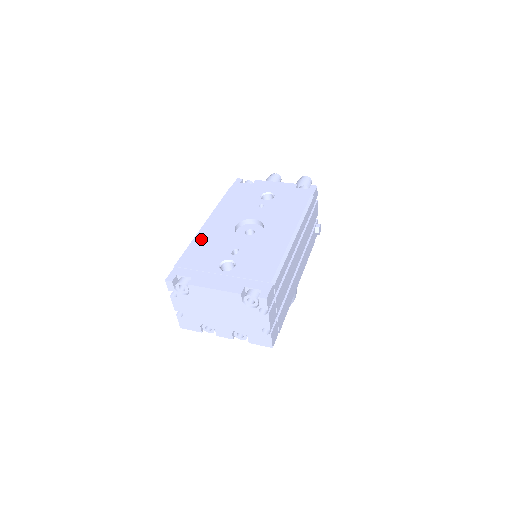
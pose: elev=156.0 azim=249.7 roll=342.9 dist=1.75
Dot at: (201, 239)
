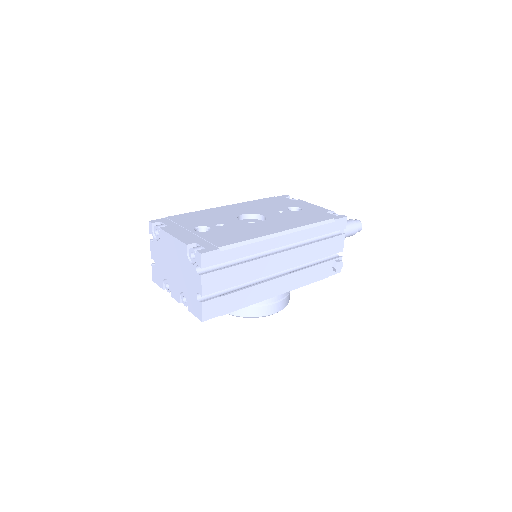
Dot at: (206, 212)
